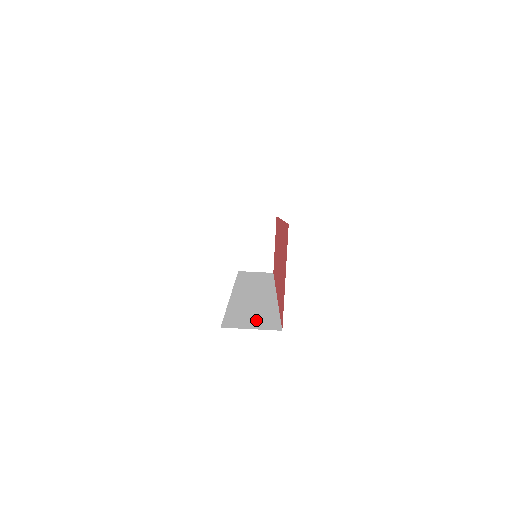
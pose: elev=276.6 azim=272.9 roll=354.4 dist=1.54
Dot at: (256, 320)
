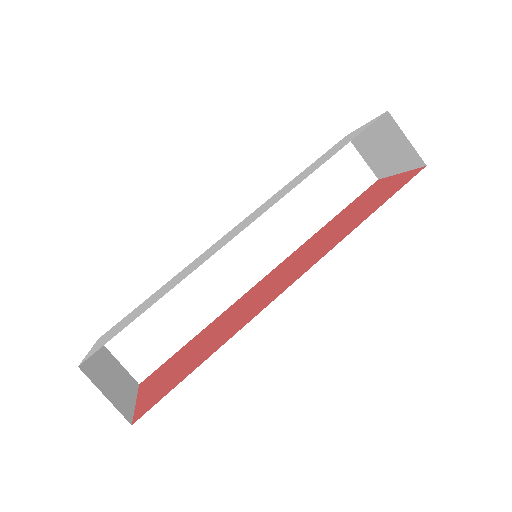
Dot at: (147, 343)
